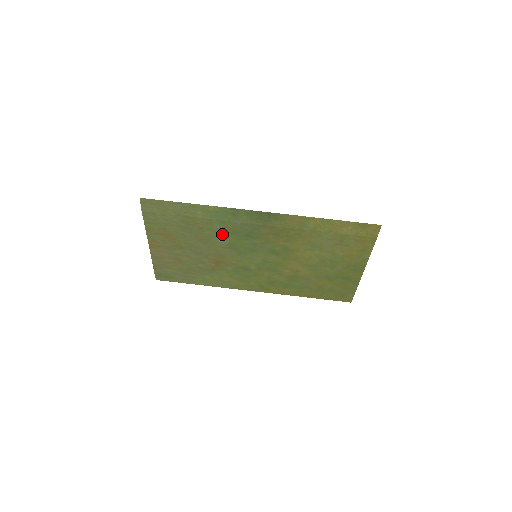
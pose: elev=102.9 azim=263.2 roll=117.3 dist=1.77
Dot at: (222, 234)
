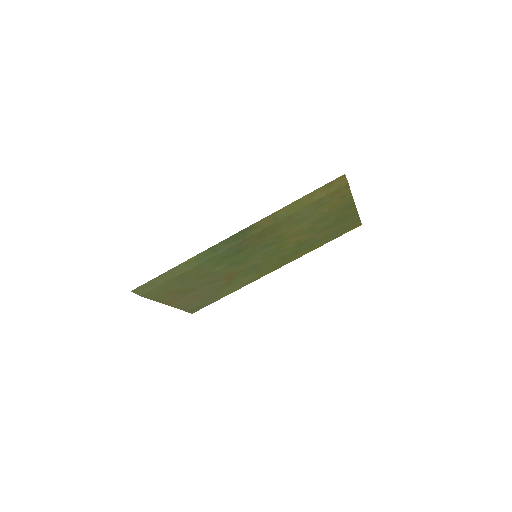
Dot at: (216, 265)
